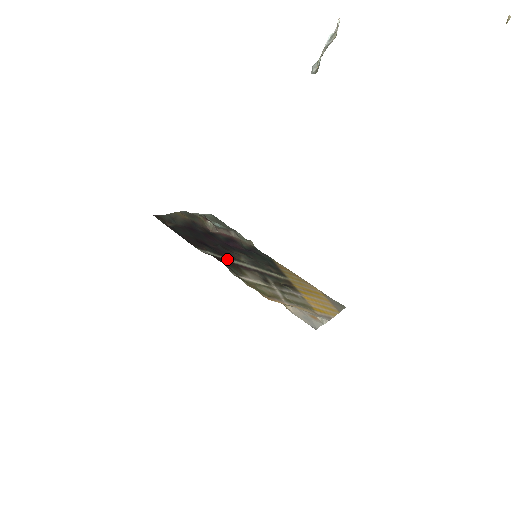
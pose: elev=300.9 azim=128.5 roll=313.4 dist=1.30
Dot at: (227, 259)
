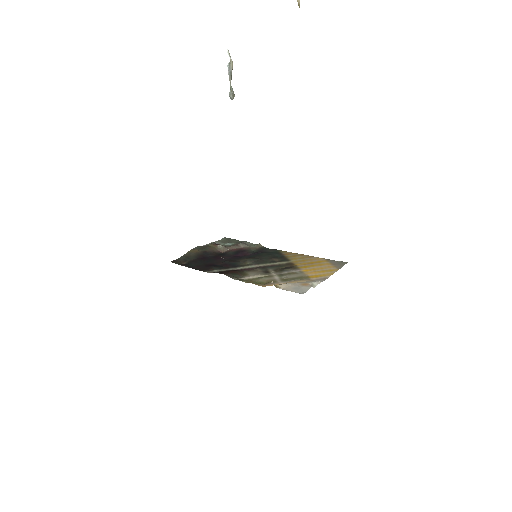
Dot at: (231, 269)
